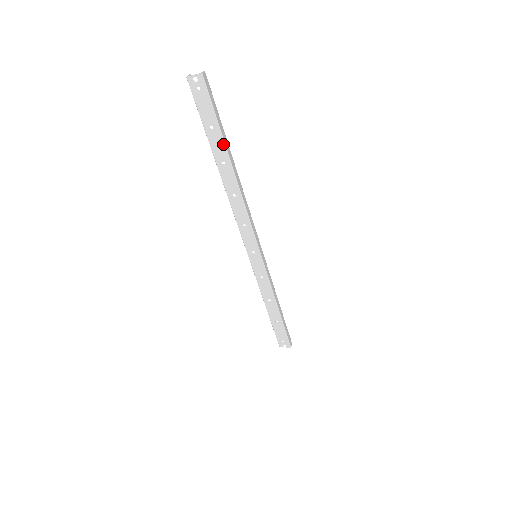
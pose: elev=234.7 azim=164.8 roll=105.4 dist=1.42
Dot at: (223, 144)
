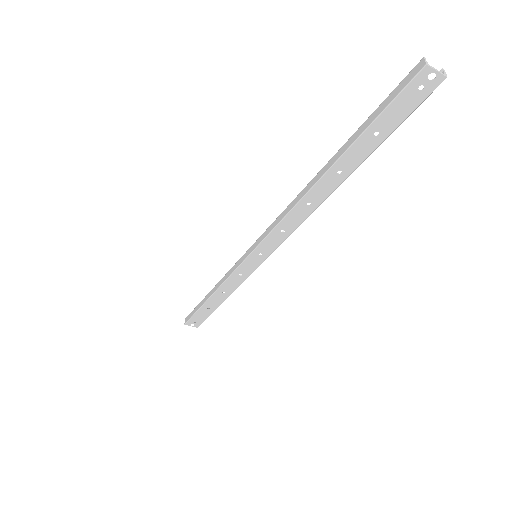
Dot at: (365, 156)
